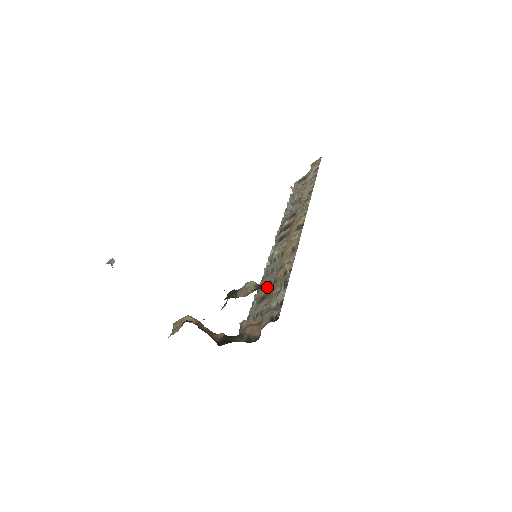
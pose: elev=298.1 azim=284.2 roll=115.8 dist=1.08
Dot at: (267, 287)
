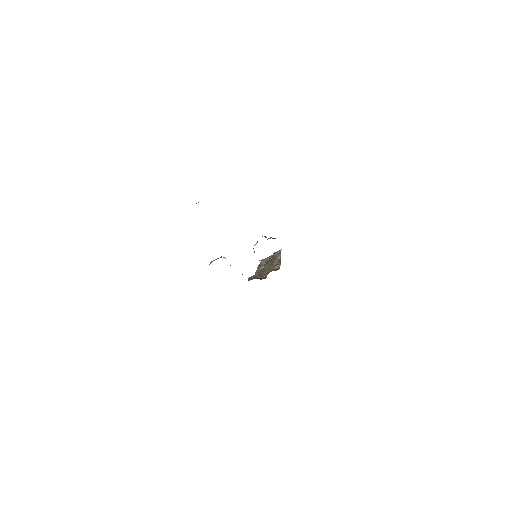
Dot at: (263, 271)
